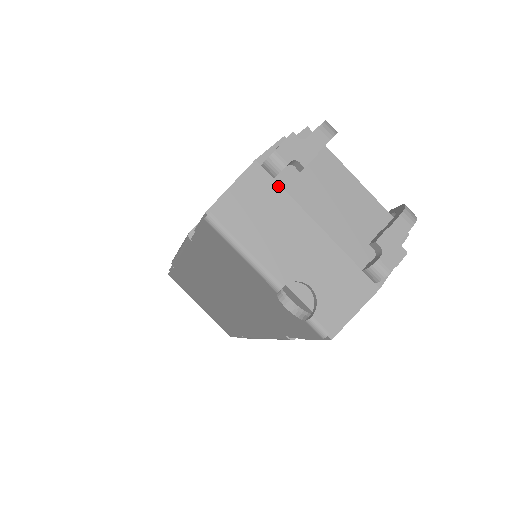
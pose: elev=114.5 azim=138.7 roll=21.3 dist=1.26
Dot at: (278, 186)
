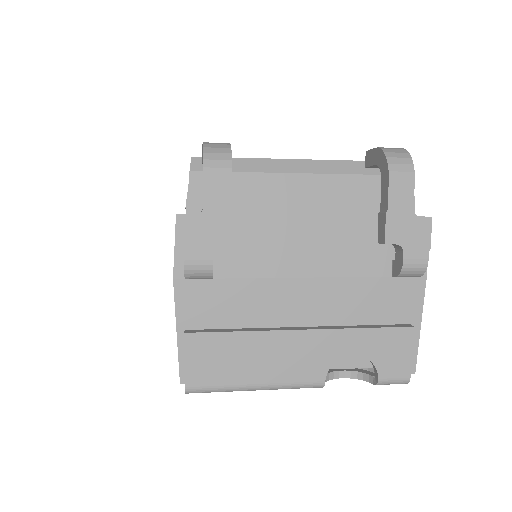
Dot at: (224, 282)
